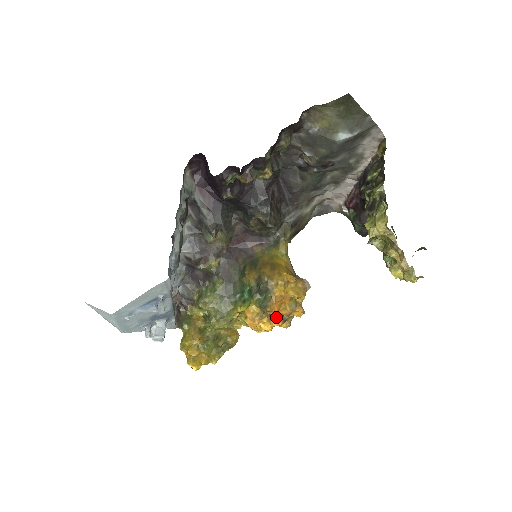
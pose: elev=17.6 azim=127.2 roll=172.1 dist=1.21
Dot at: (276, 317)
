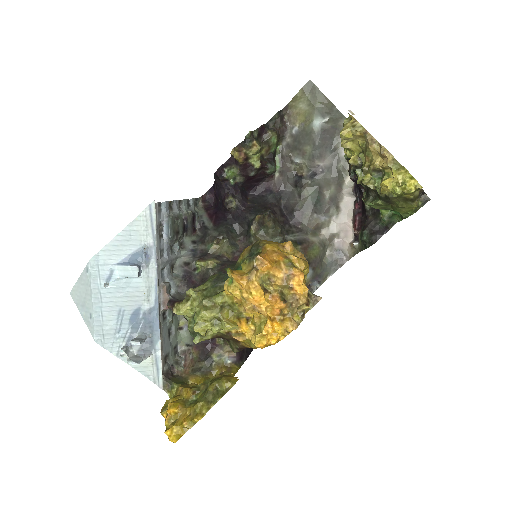
Dot at: (273, 293)
